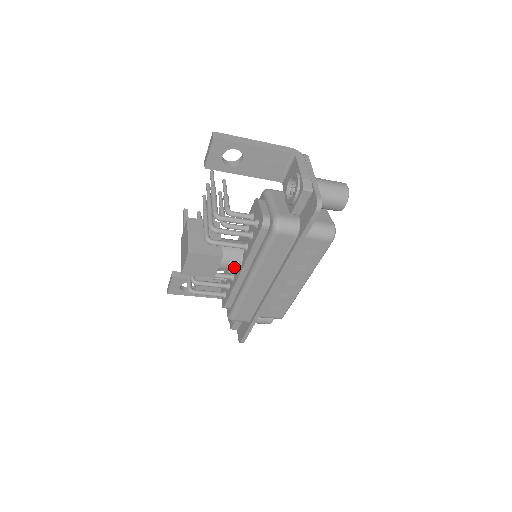
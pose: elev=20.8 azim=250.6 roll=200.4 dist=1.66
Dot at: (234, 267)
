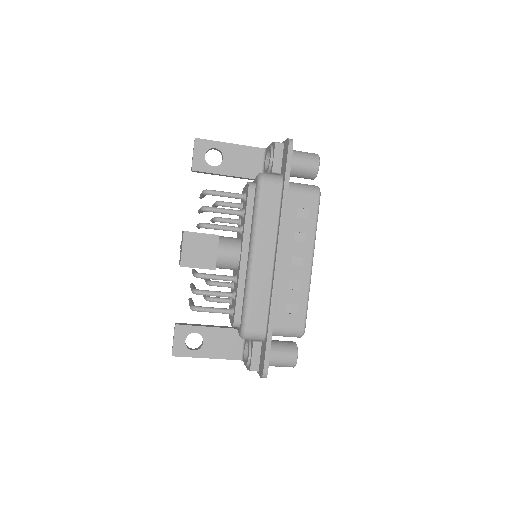
Dot at: (234, 254)
